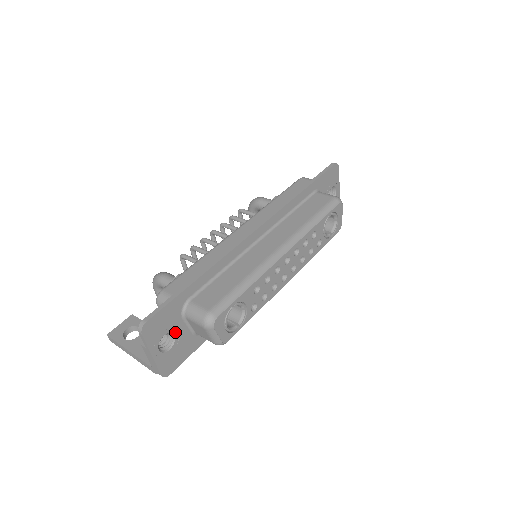
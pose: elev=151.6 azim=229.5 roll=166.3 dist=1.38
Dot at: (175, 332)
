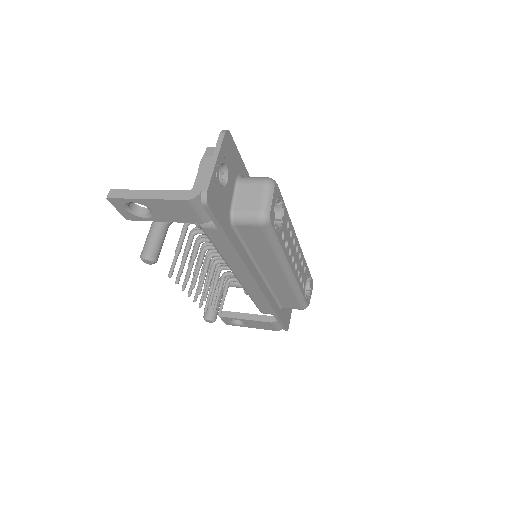
Dot at: (228, 181)
